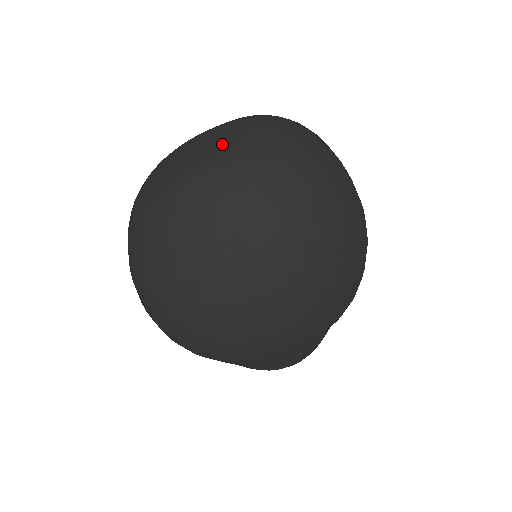
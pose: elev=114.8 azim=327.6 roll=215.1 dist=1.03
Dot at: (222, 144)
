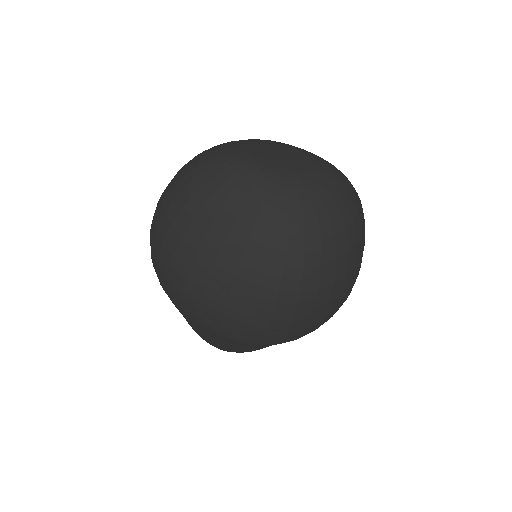
Dot at: (287, 165)
